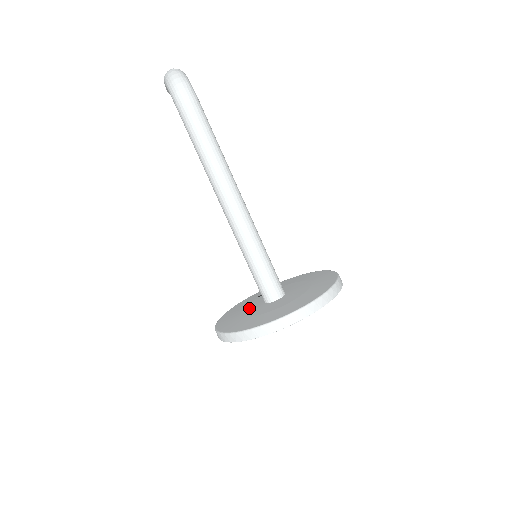
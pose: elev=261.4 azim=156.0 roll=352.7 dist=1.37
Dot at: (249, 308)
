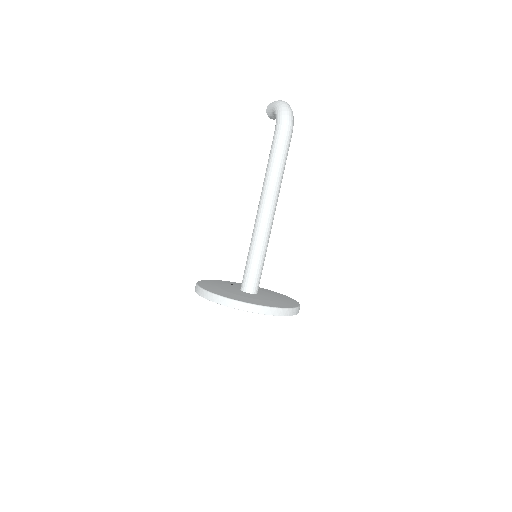
Dot at: (227, 287)
